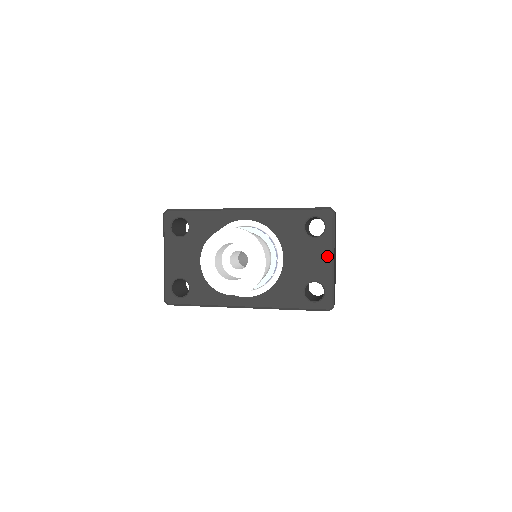
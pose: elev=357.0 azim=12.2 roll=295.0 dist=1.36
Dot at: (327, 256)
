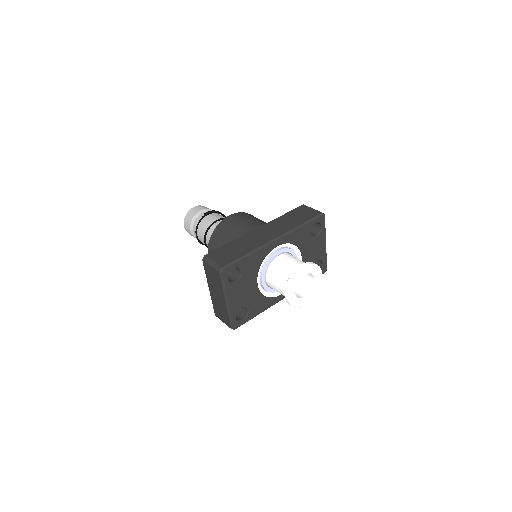
Dot at: (324, 243)
